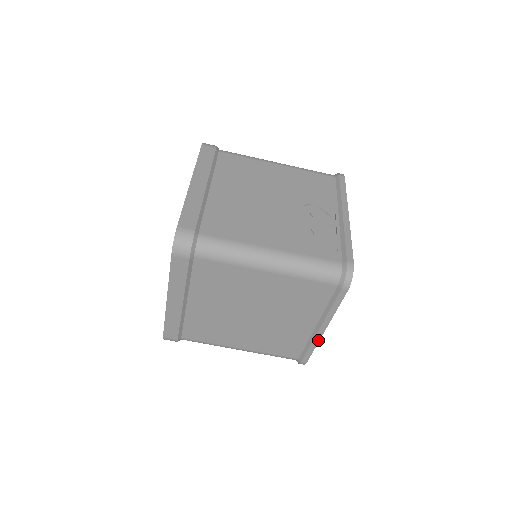
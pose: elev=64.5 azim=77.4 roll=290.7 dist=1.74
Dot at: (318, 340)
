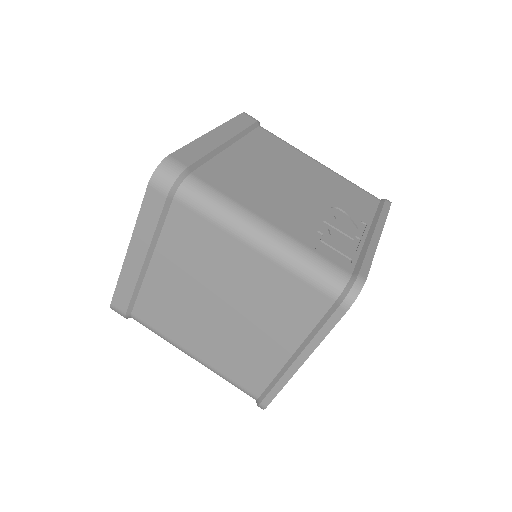
Dot at: (289, 377)
